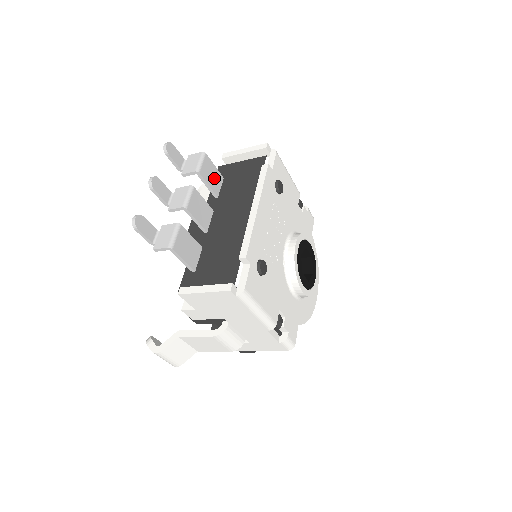
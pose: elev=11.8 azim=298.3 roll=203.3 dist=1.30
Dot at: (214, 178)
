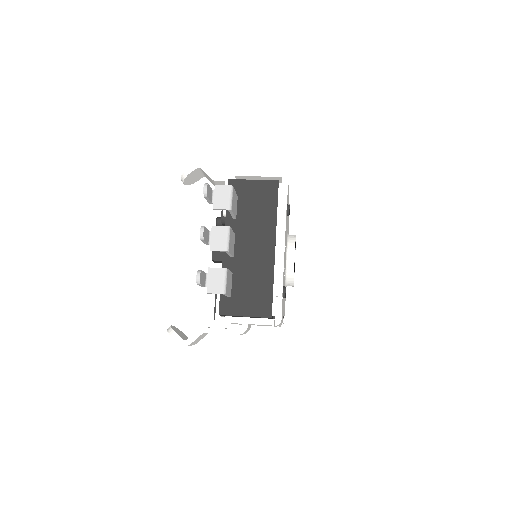
Dot at: (235, 204)
